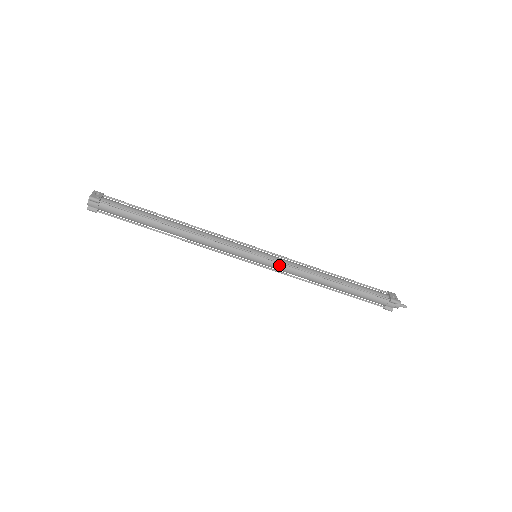
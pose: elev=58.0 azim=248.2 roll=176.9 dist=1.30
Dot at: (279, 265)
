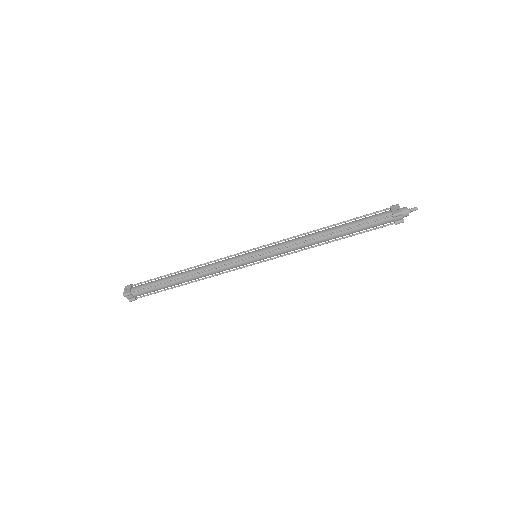
Dot at: (276, 252)
